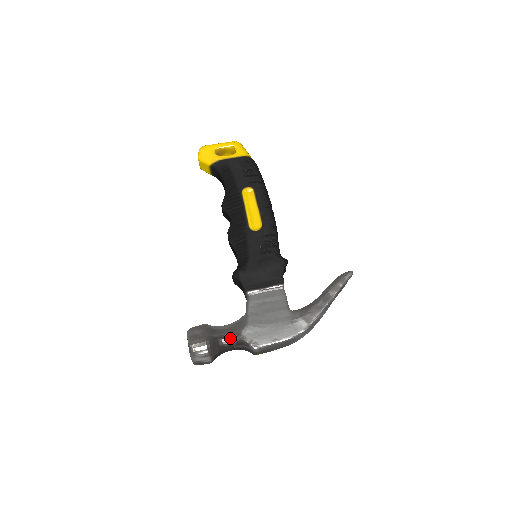
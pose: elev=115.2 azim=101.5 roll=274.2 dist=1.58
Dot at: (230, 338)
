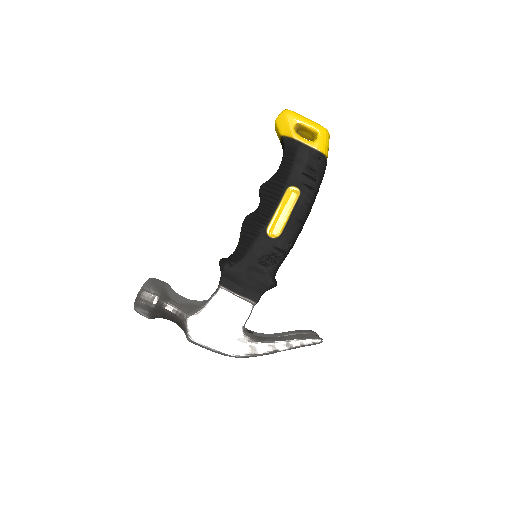
Dot at: (175, 314)
